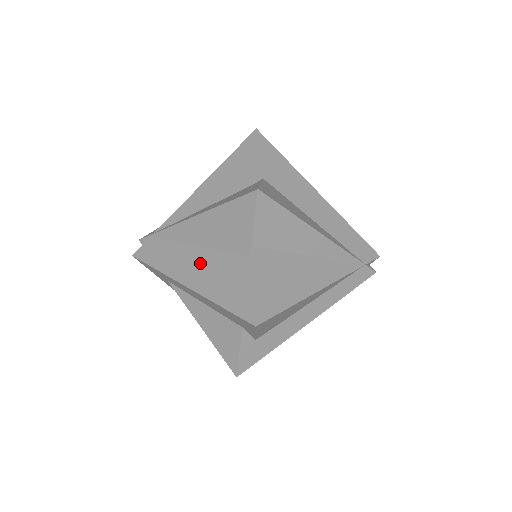
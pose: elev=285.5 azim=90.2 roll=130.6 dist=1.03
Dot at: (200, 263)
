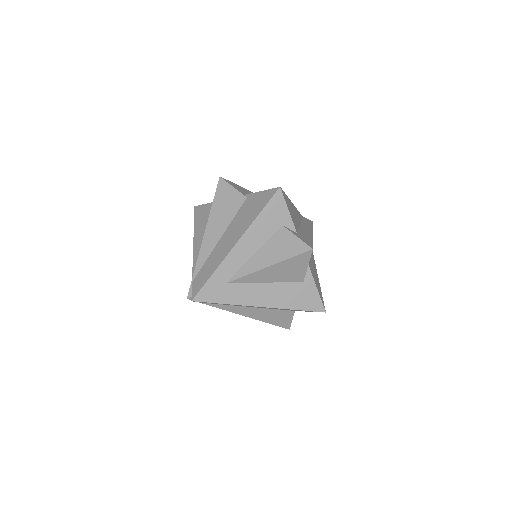
Dot at: (230, 233)
